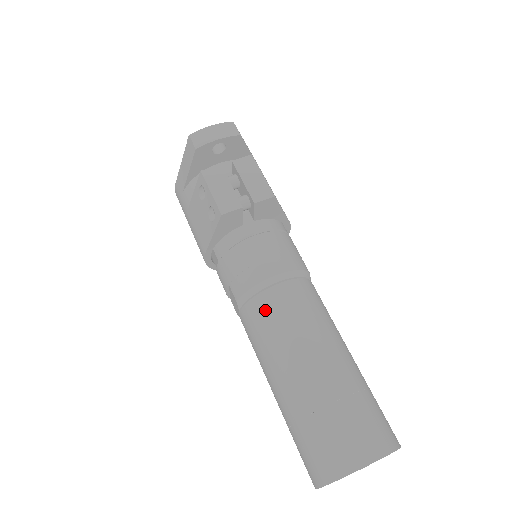
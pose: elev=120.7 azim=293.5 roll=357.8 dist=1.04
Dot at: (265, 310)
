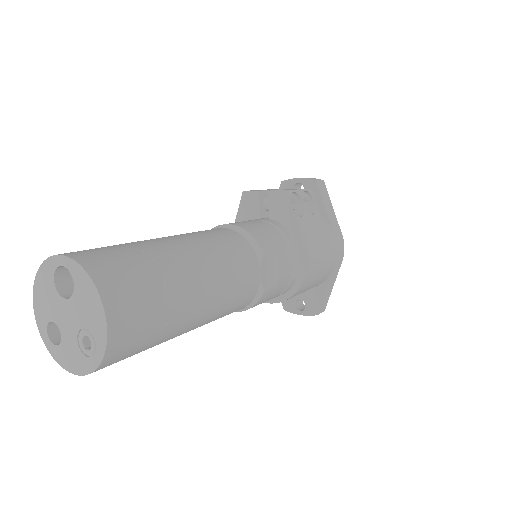
Dot at: occluded
